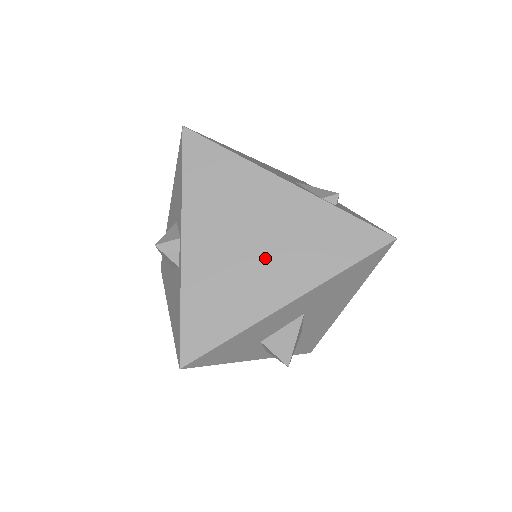
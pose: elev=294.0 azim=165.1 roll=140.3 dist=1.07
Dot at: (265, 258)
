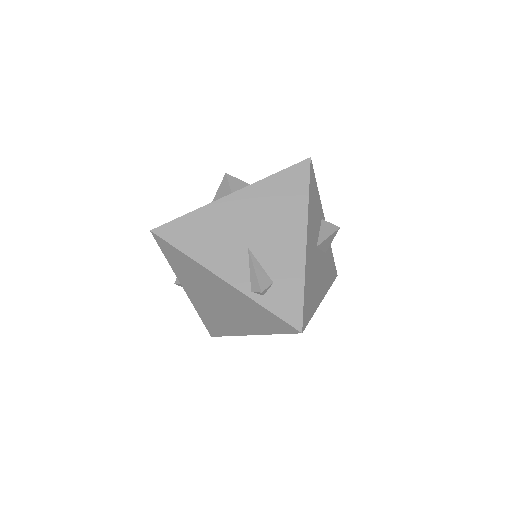
Dot at: (229, 312)
